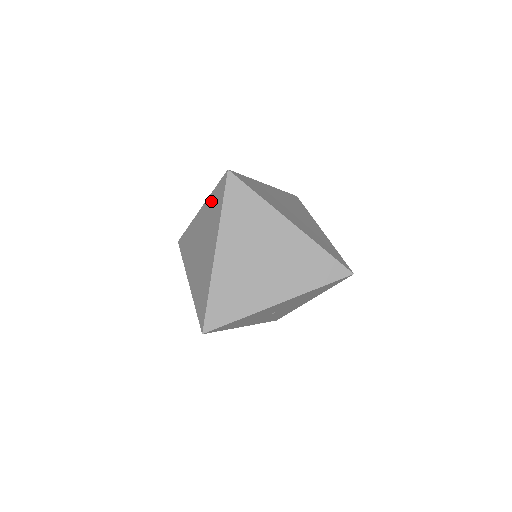
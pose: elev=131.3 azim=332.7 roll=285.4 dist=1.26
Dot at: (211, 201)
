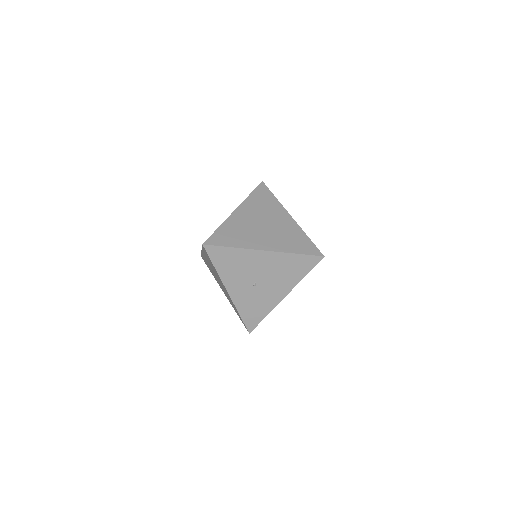
Dot at: occluded
